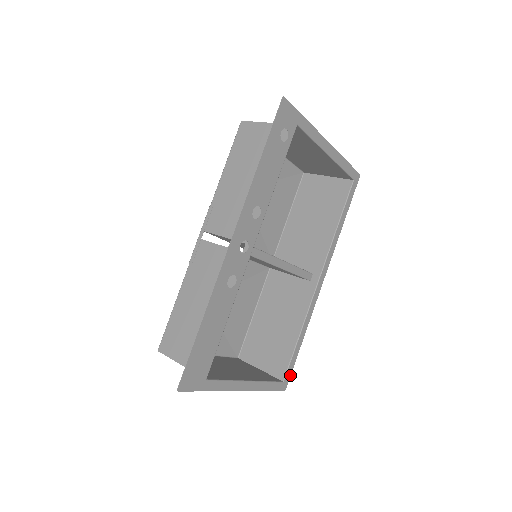
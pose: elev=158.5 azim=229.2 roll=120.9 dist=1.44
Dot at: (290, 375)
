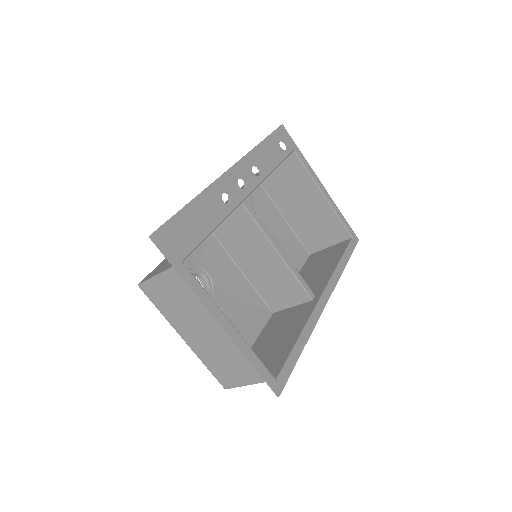
Dot at: (286, 381)
